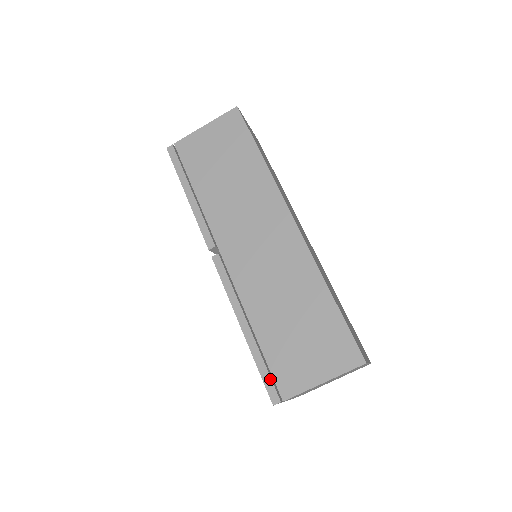
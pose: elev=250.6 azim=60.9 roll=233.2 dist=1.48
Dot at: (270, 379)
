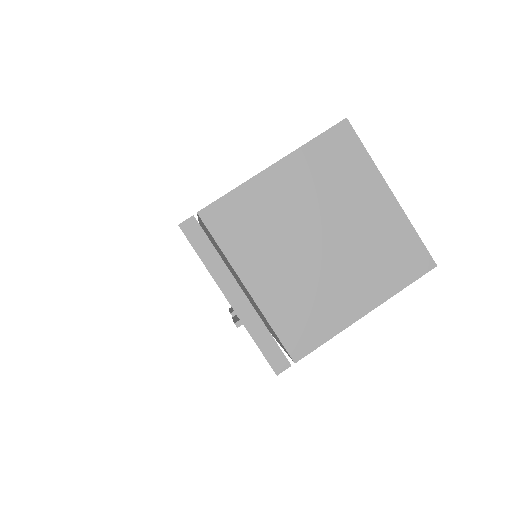
Dot at: occluded
